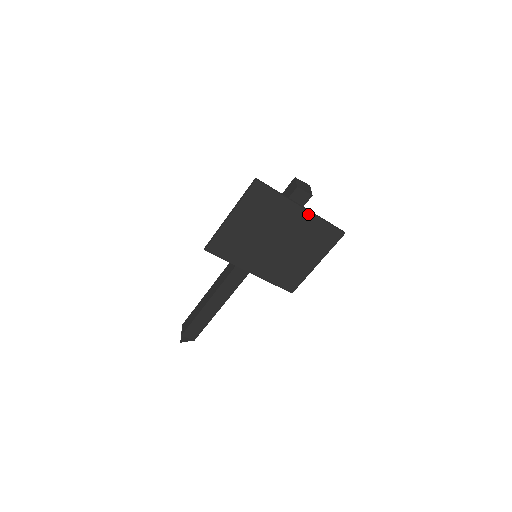
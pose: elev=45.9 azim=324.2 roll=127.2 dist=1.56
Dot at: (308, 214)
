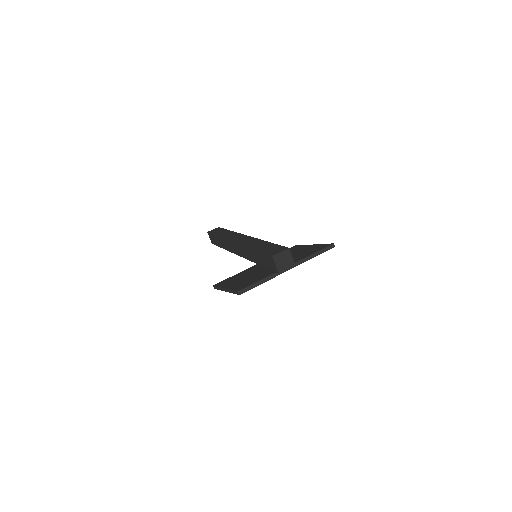
Dot at: (295, 266)
